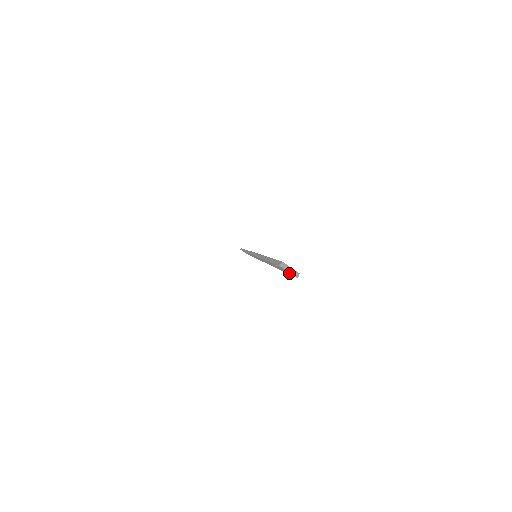
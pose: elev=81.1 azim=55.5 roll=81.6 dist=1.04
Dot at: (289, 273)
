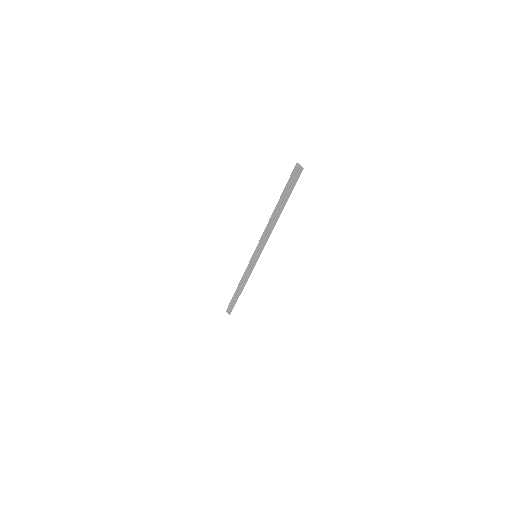
Dot at: (298, 173)
